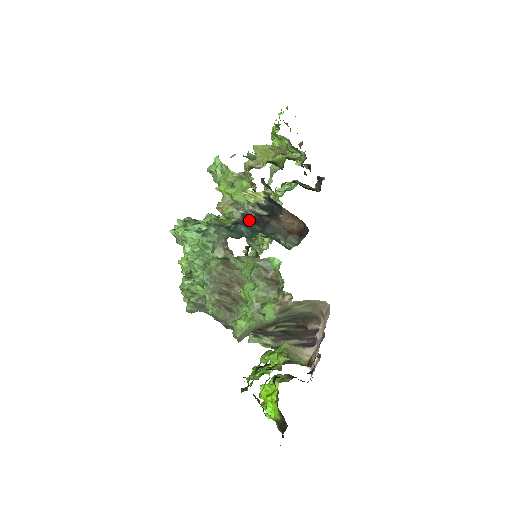
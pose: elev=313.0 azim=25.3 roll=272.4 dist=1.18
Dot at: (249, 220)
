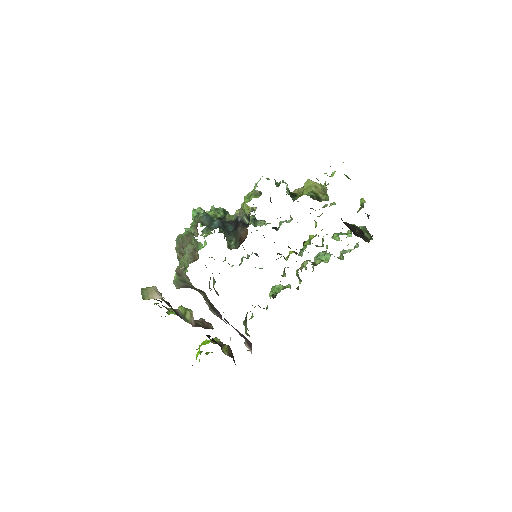
Dot at: (235, 222)
